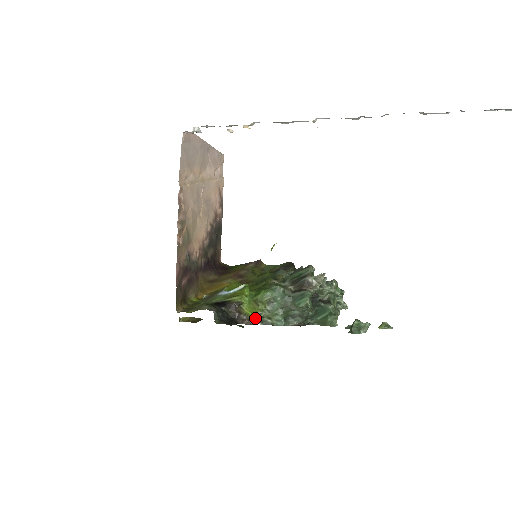
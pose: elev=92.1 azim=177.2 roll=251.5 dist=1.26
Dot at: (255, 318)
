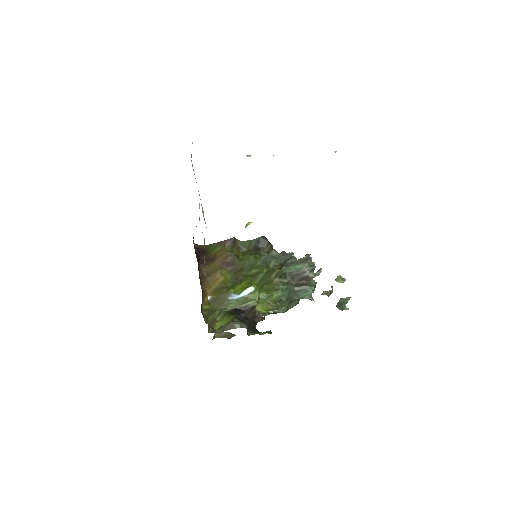
Dot at: (266, 313)
